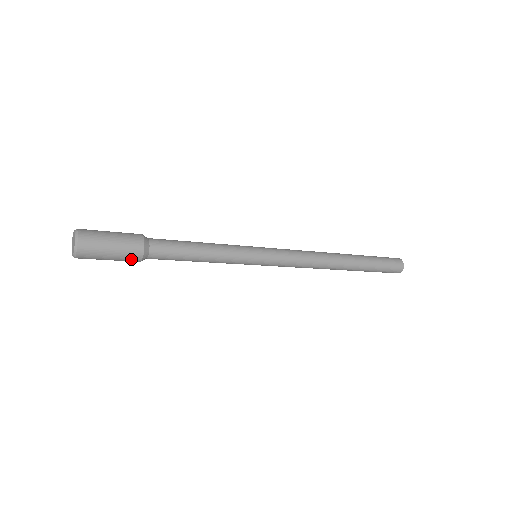
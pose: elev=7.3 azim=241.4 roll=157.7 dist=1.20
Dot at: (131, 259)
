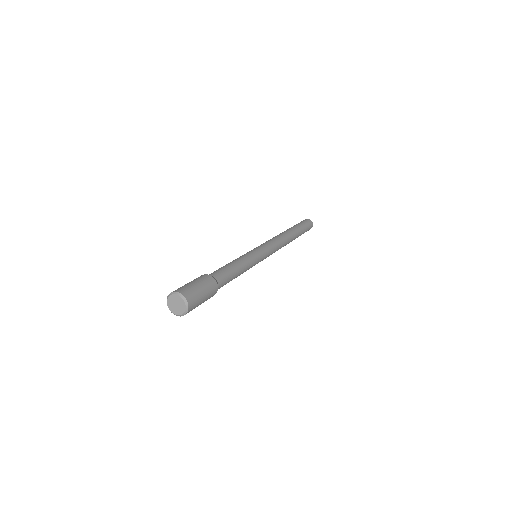
Dot at: (213, 292)
